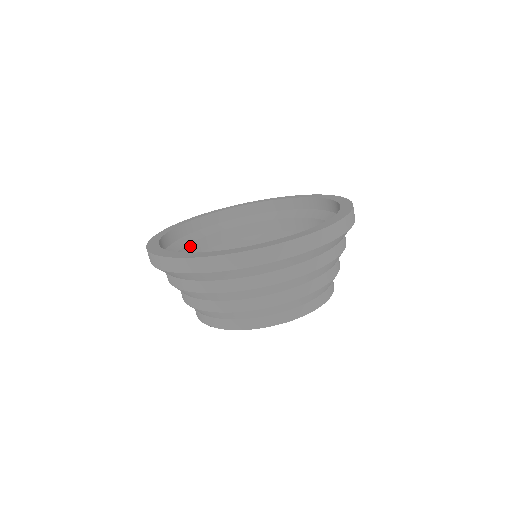
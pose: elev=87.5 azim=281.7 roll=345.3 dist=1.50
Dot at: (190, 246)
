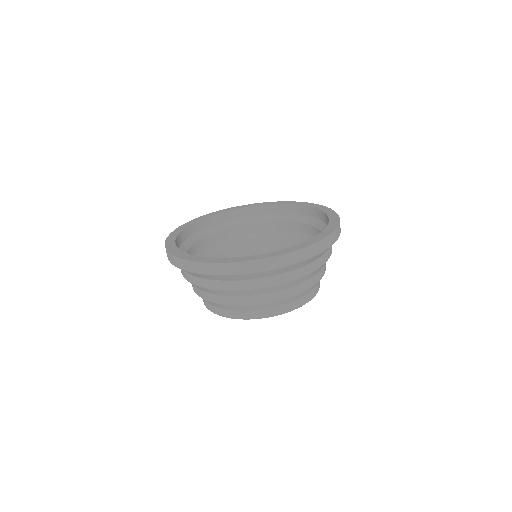
Dot at: (203, 240)
